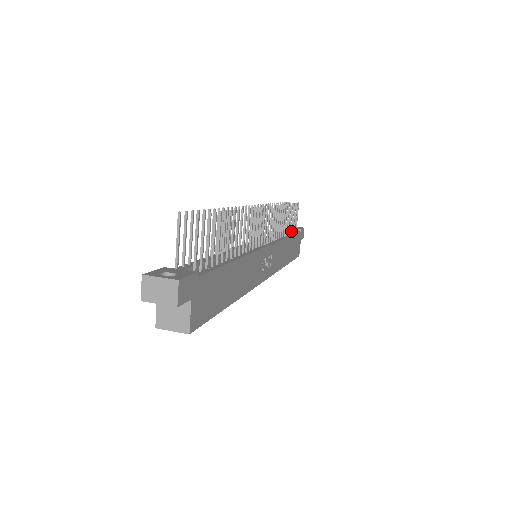
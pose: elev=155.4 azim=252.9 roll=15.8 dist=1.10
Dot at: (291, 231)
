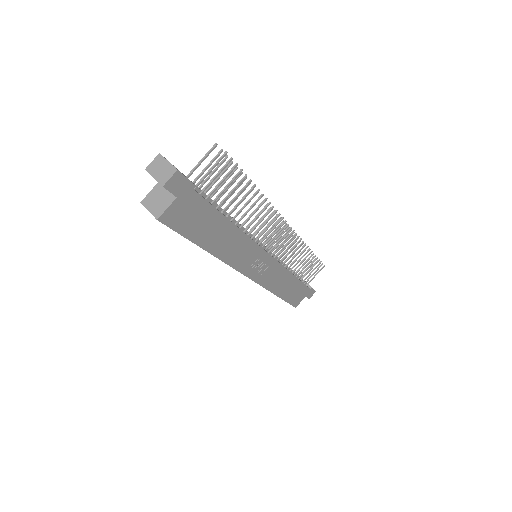
Dot at: (302, 278)
